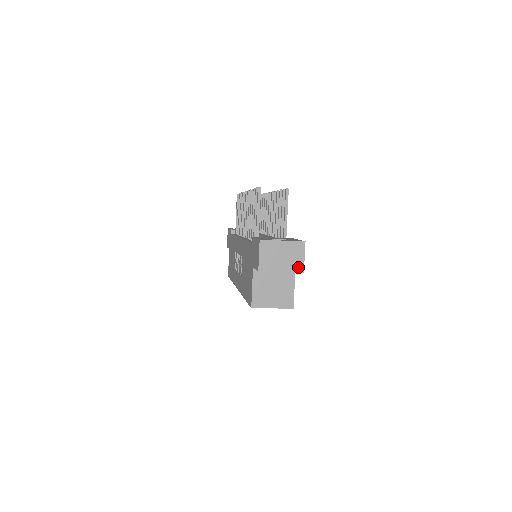
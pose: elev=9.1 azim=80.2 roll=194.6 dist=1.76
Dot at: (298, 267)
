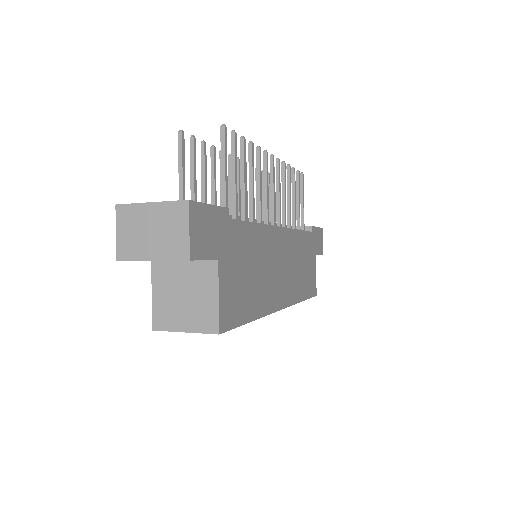
Dot at: (179, 250)
